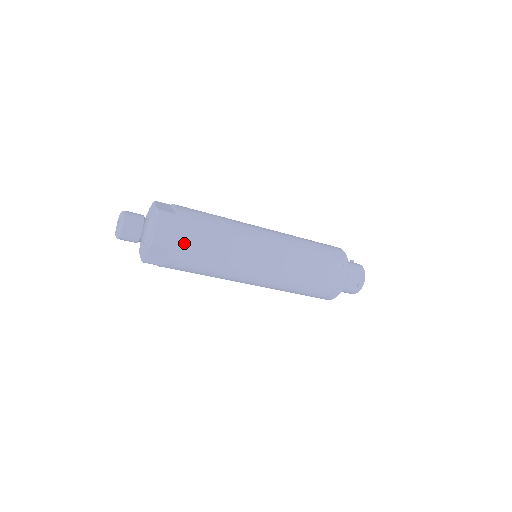
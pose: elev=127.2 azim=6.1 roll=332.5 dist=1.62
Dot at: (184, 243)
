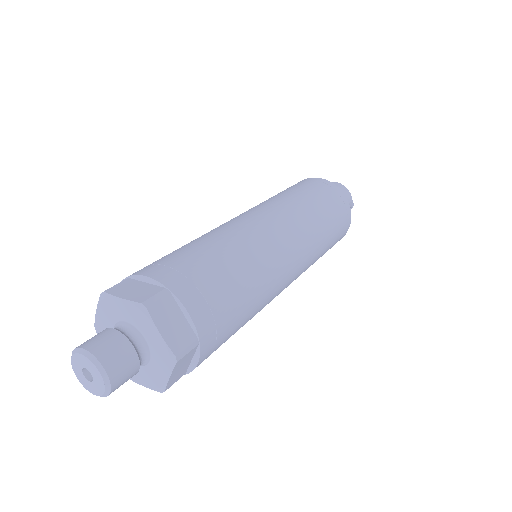
Dot at: (210, 319)
